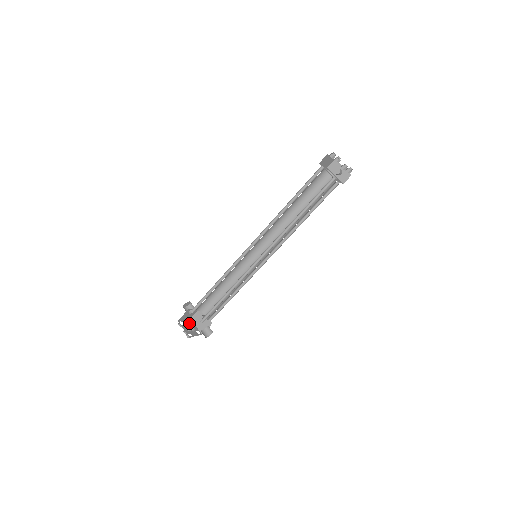
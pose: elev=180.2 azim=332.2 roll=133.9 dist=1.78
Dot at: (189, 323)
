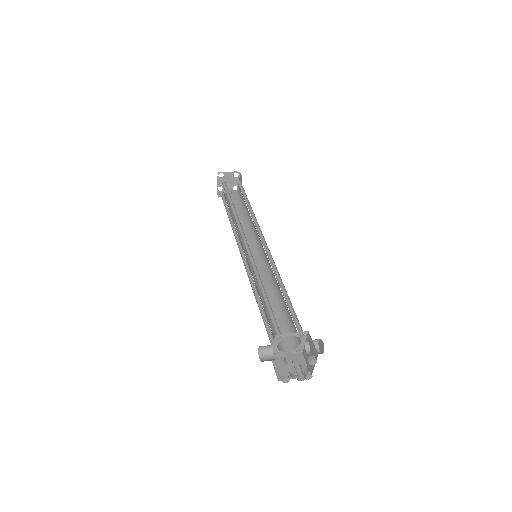
Dot at: occluded
